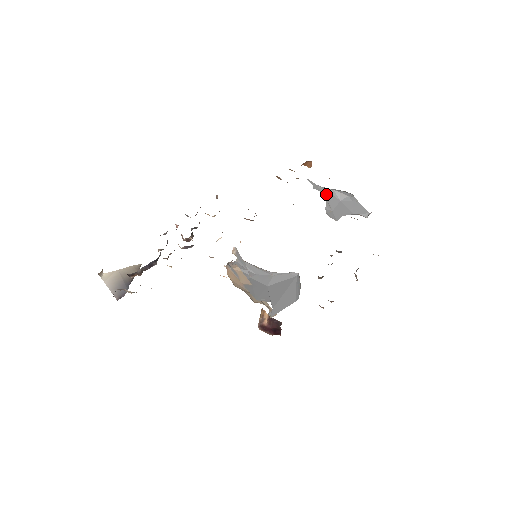
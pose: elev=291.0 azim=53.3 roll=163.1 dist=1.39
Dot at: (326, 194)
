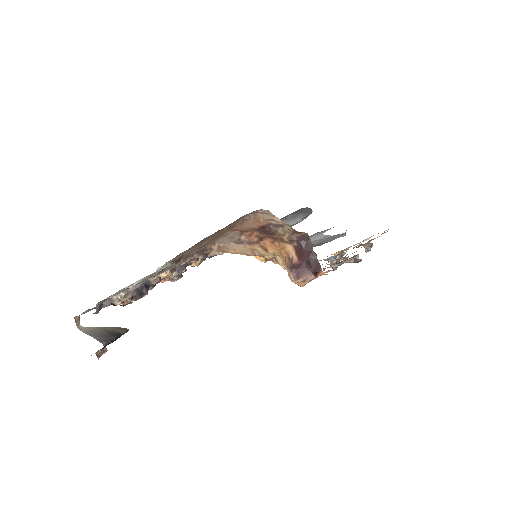
Dot at: occluded
